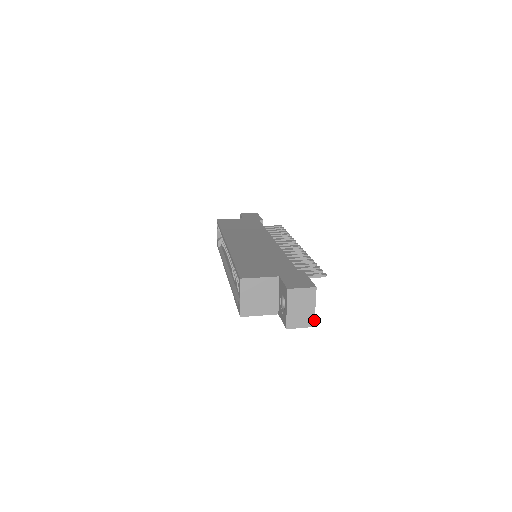
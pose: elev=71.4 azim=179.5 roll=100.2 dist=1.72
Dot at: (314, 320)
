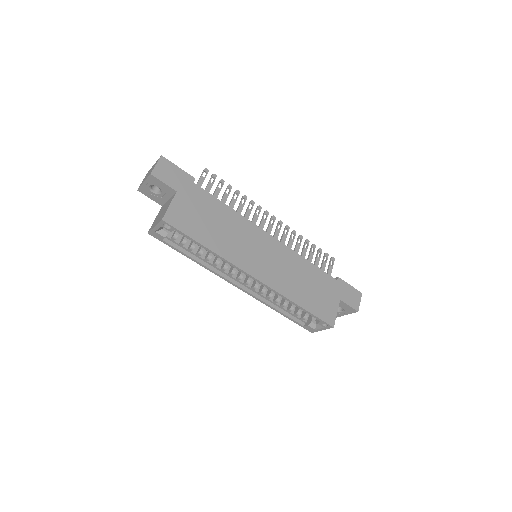
Dot at: occluded
